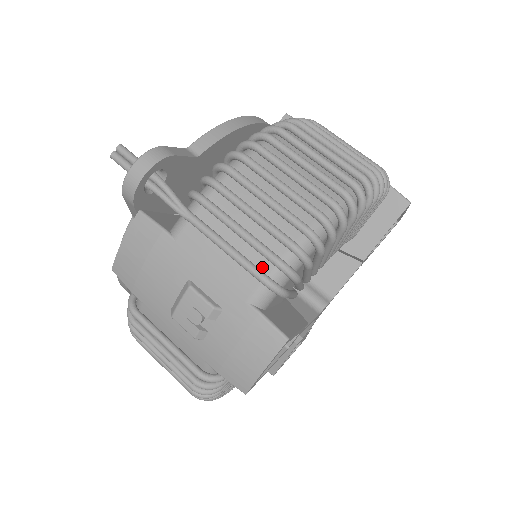
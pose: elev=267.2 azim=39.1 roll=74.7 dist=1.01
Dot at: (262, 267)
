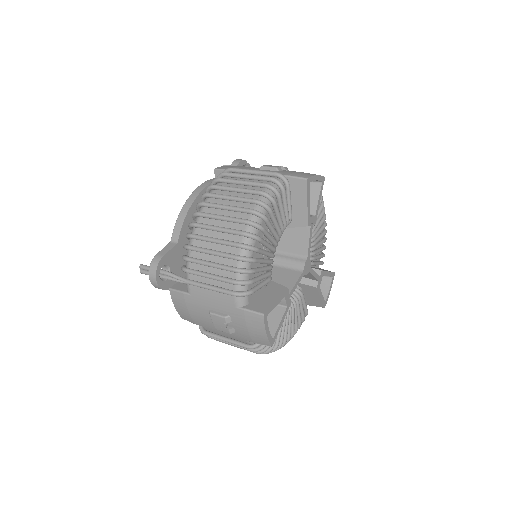
Dot at: (230, 288)
